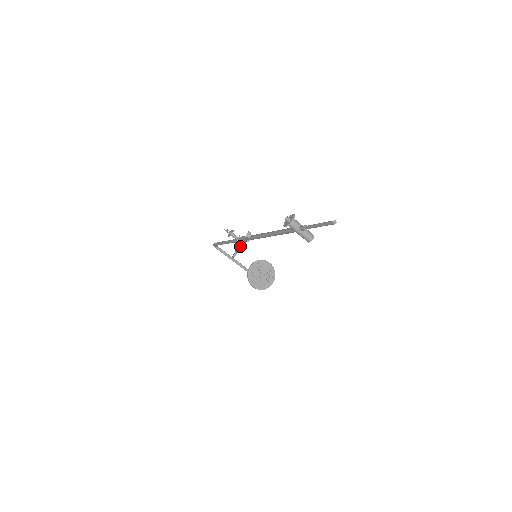
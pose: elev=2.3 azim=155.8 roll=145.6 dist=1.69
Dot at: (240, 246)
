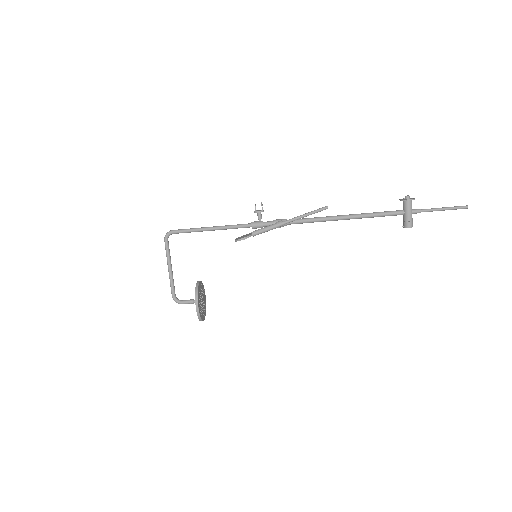
Dot at: (284, 222)
